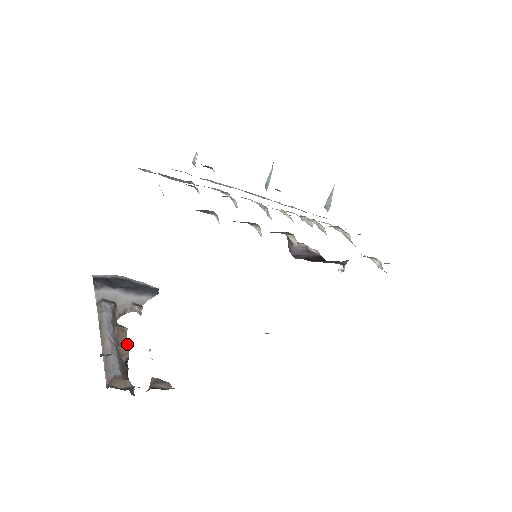
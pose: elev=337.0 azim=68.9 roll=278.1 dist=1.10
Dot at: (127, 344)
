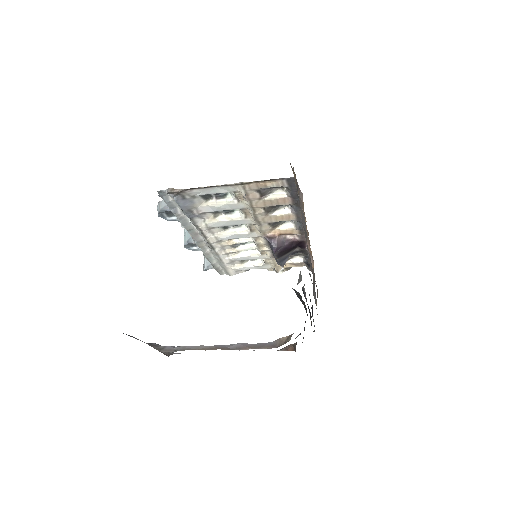
Dot at: occluded
